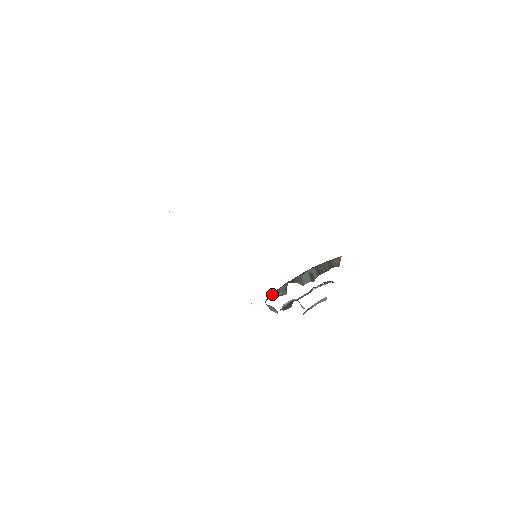
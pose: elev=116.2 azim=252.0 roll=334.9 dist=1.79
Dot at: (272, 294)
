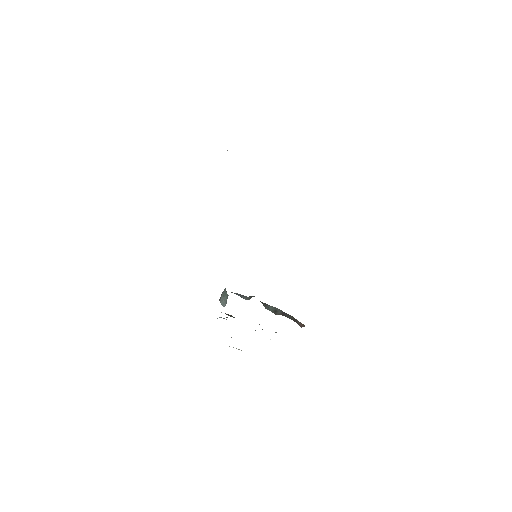
Dot at: occluded
